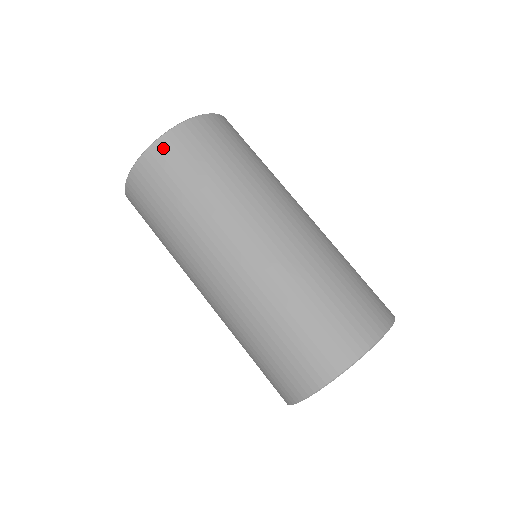
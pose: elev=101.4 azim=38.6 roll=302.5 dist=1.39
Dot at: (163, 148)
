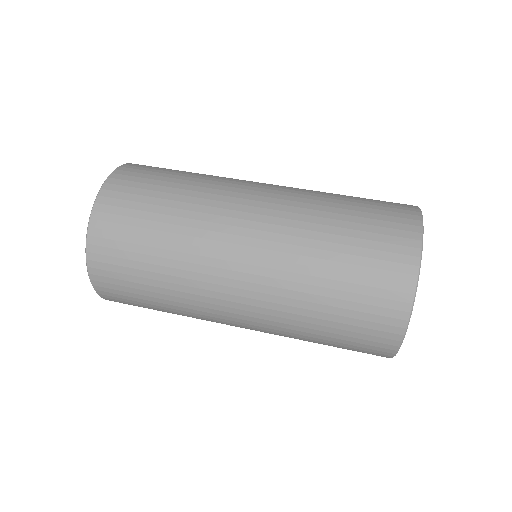
Dot at: (98, 240)
